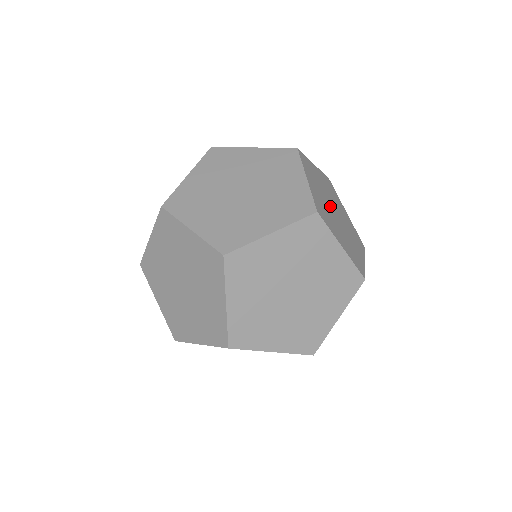
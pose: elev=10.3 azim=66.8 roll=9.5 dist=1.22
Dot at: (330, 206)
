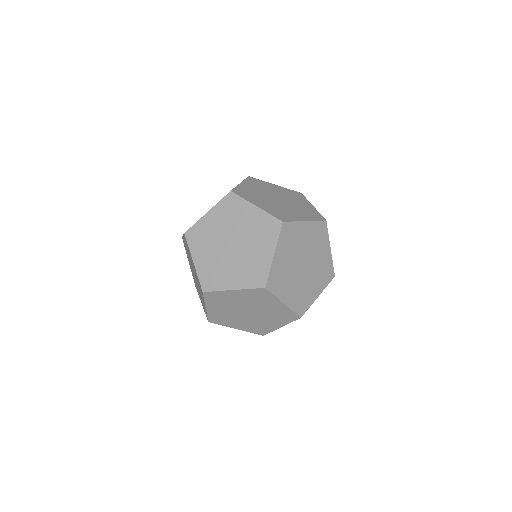
Dot at: (270, 196)
